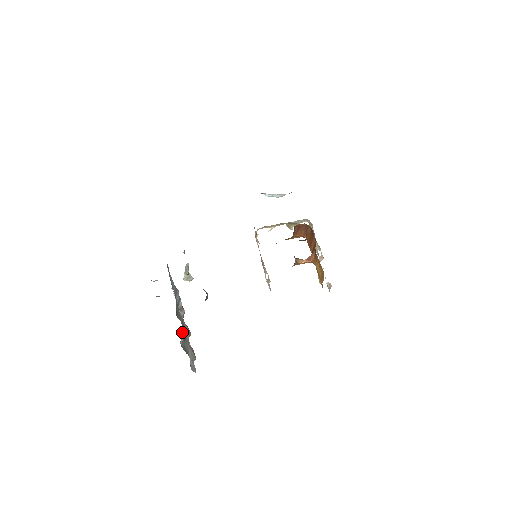
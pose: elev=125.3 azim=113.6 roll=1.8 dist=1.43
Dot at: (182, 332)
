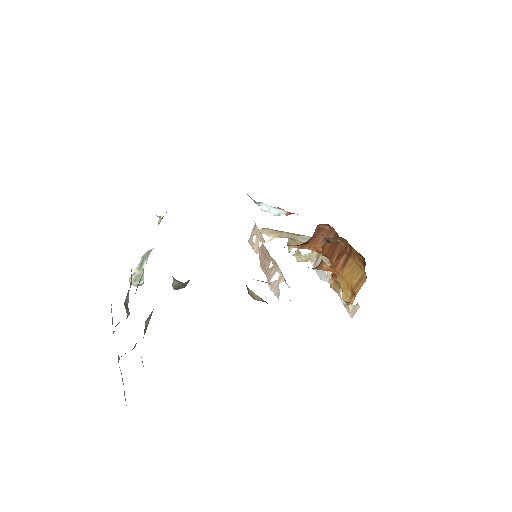
Dot at: occluded
